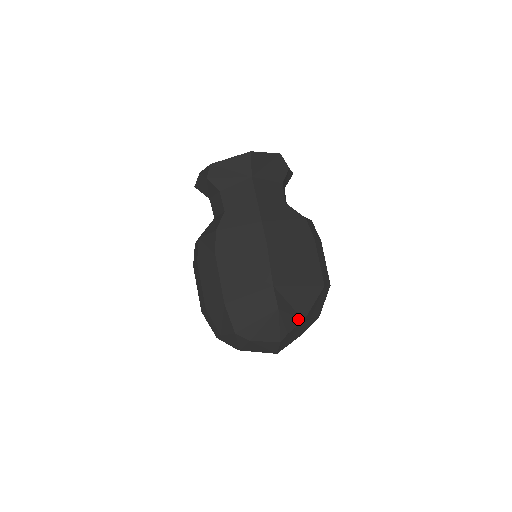
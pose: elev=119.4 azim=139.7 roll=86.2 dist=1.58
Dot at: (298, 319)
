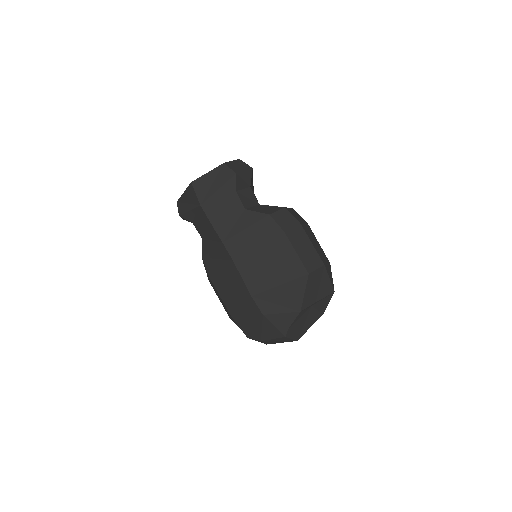
Dot at: (292, 313)
